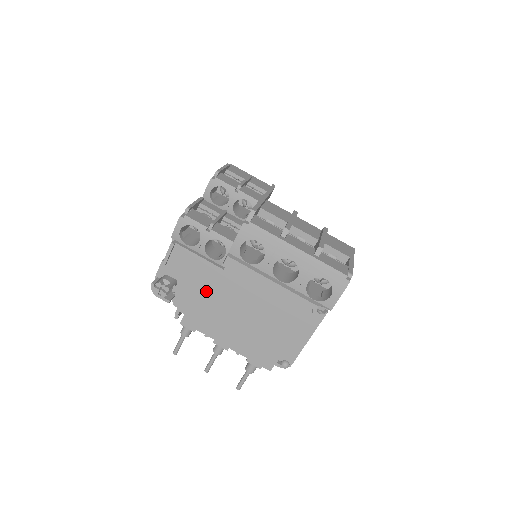
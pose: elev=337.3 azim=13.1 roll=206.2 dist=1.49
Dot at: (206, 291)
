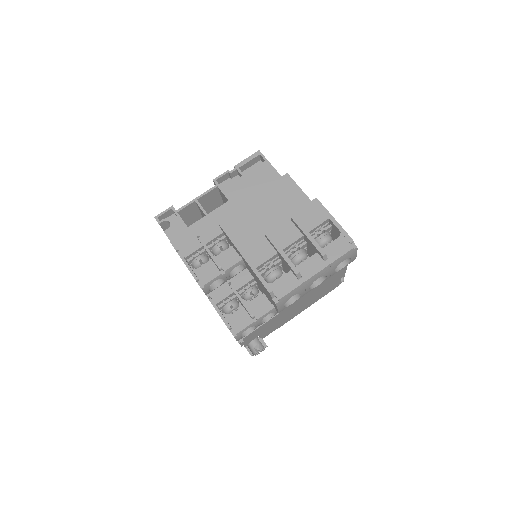
Dot at: (277, 322)
